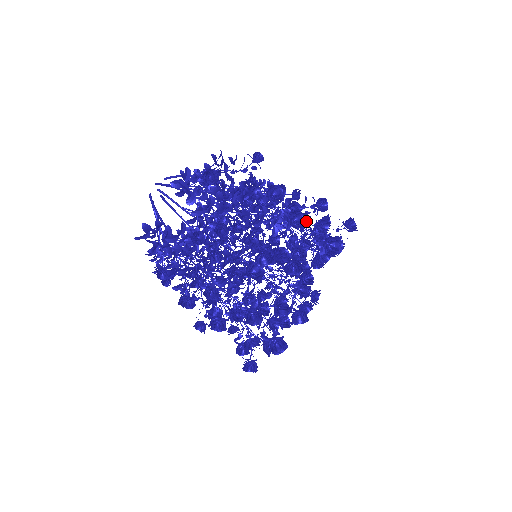
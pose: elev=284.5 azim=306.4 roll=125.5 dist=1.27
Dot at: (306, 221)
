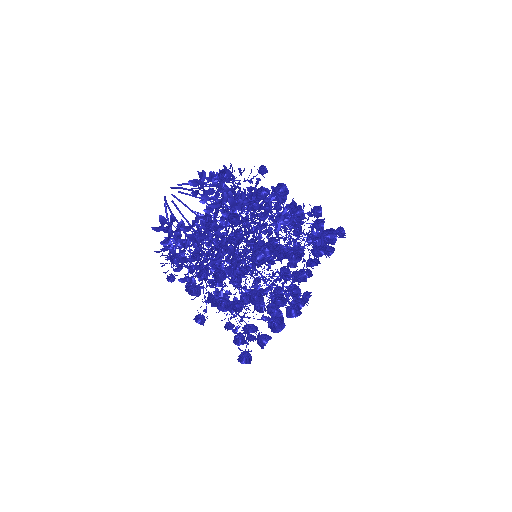
Dot at: occluded
